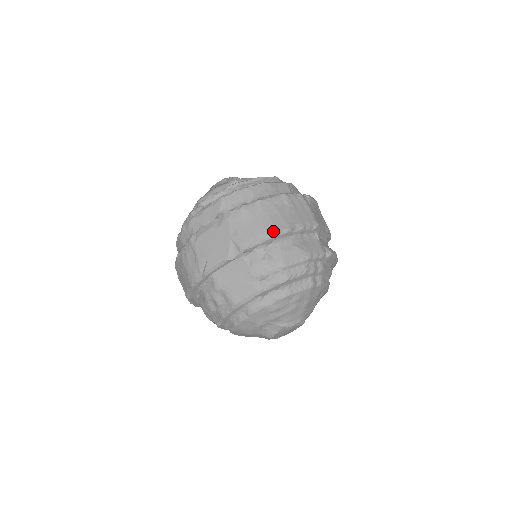
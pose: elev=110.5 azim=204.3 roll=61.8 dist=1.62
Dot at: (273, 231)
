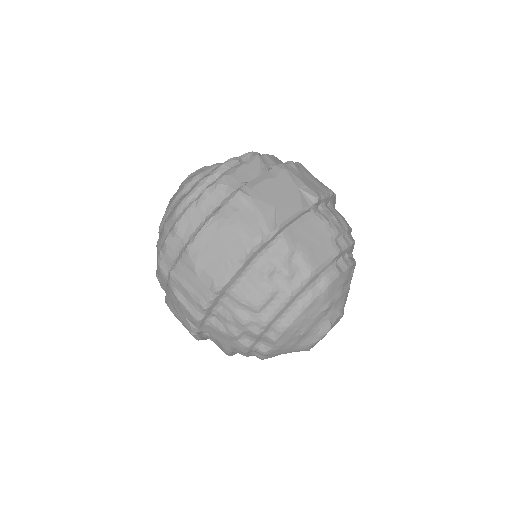
Dot at: (330, 189)
